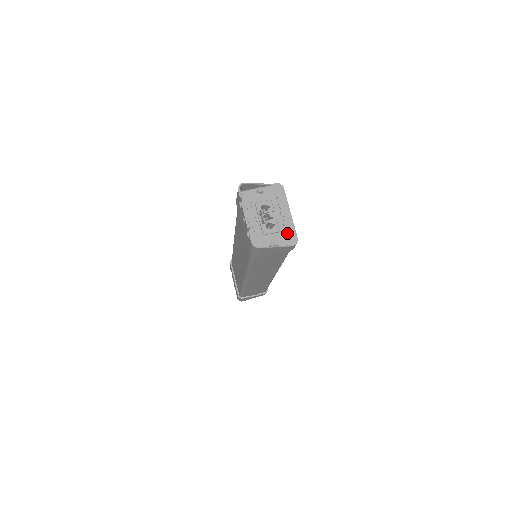
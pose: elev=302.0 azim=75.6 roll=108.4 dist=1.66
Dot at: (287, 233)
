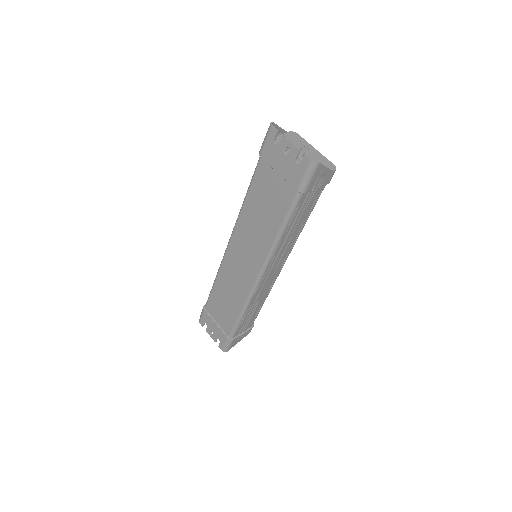
Dot at: (324, 162)
